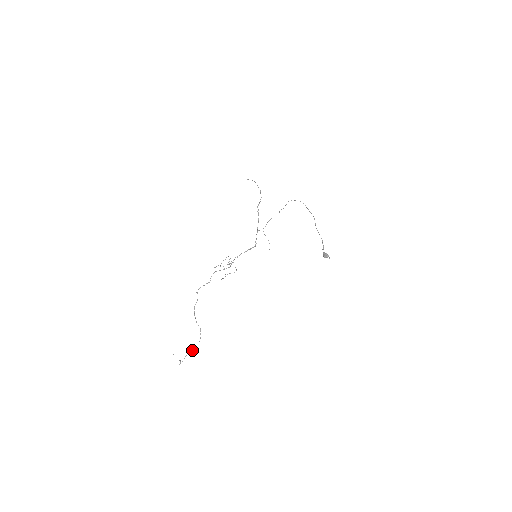
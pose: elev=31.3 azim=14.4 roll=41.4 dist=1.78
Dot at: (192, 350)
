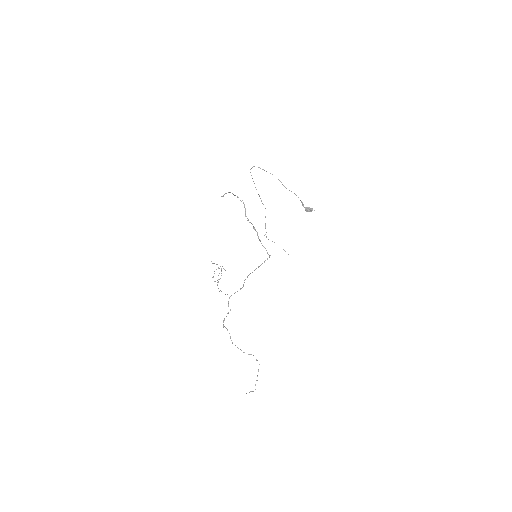
Dot at: occluded
